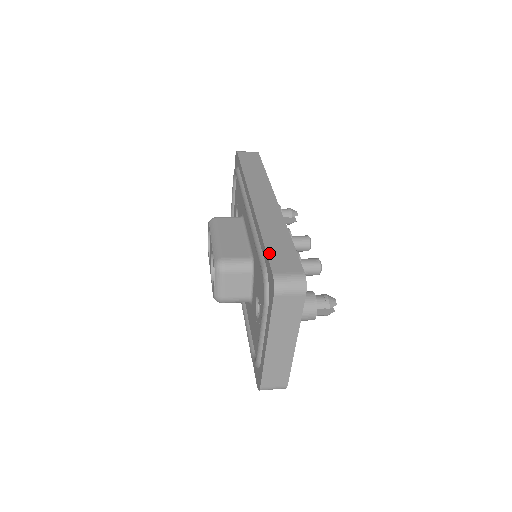
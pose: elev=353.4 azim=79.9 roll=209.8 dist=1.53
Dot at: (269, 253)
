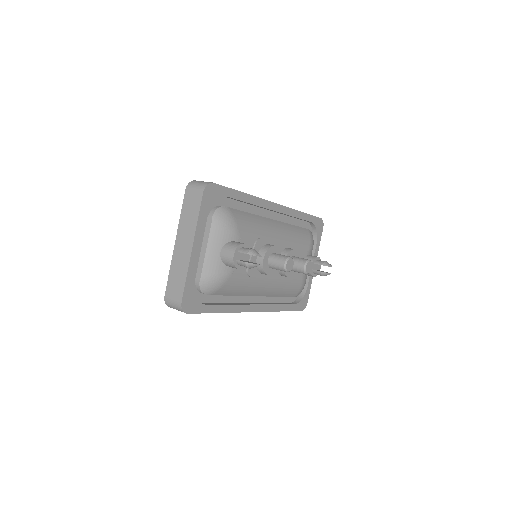
Dot at: occluded
